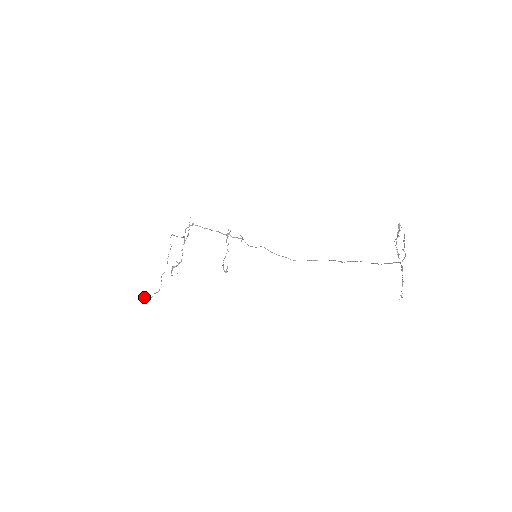
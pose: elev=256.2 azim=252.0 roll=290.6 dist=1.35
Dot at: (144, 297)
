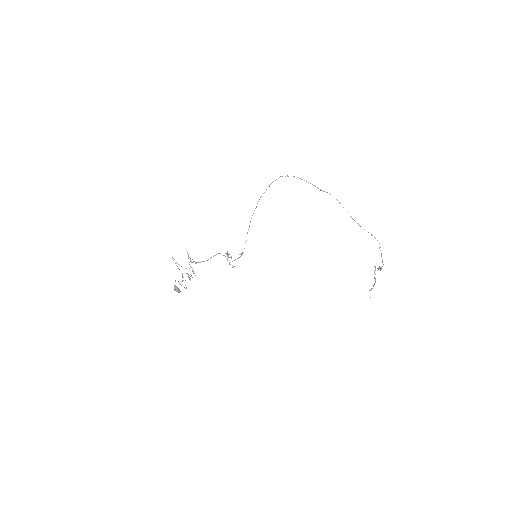
Dot at: occluded
